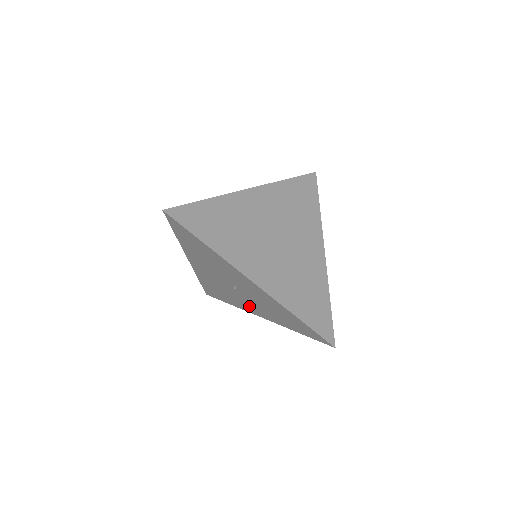
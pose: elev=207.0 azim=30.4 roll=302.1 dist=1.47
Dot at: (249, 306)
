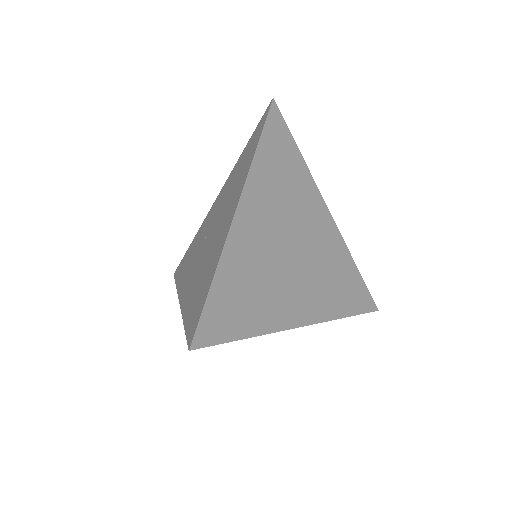
Dot at: occluded
